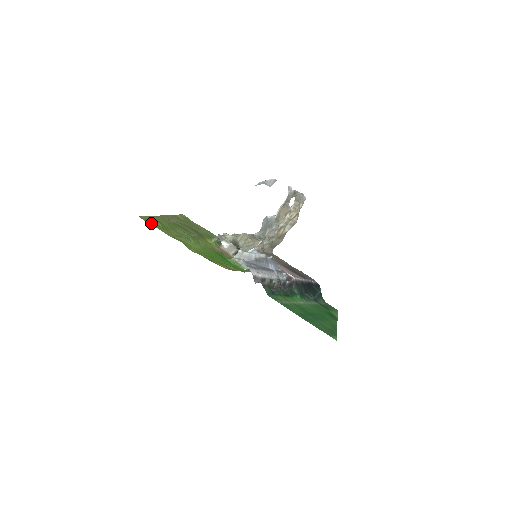
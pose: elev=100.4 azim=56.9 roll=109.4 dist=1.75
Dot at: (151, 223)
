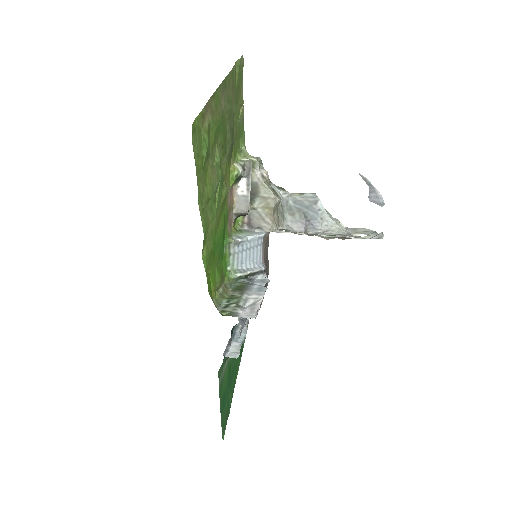
Dot at: (197, 155)
